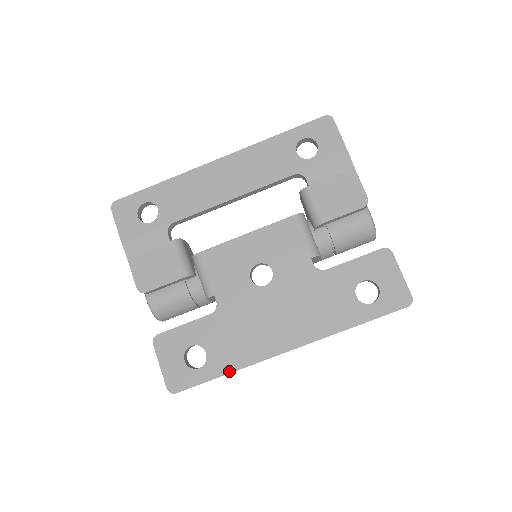
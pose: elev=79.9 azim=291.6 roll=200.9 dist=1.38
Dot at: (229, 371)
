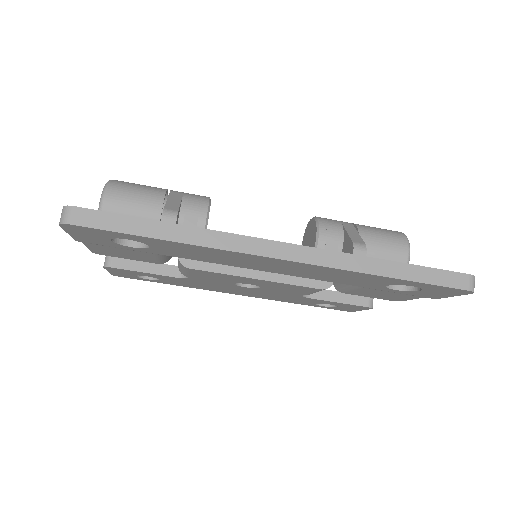
Dot at: (176, 285)
